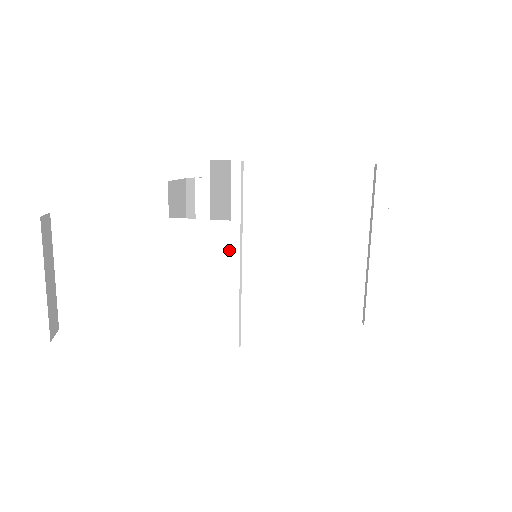
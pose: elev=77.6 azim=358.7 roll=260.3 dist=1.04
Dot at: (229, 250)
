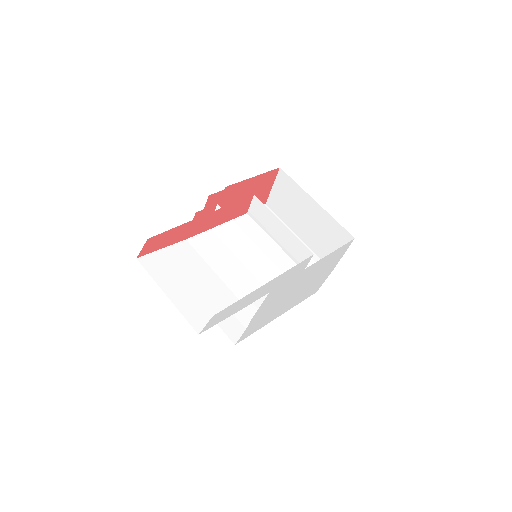
Dot at: (253, 228)
